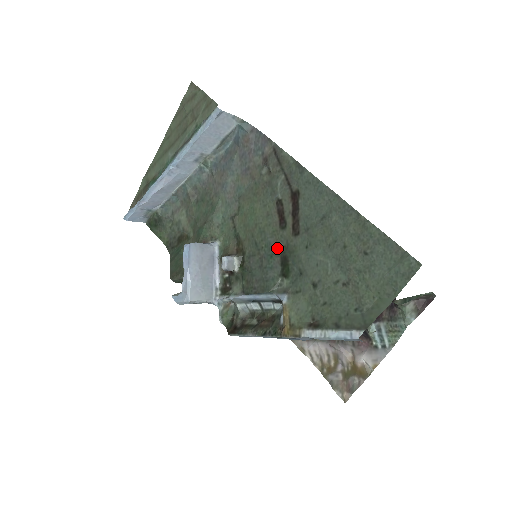
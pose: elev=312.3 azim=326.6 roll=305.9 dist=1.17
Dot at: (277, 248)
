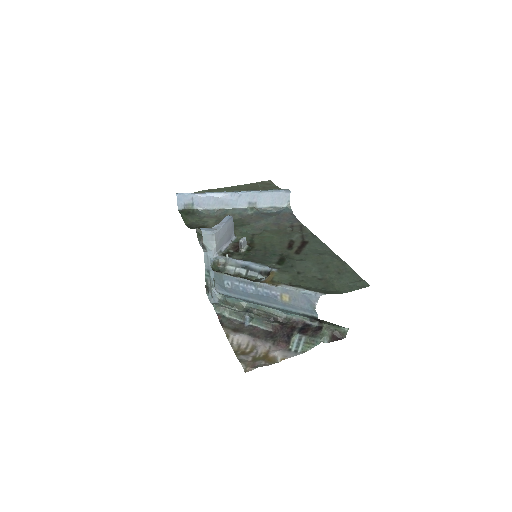
Dot at: (280, 253)
